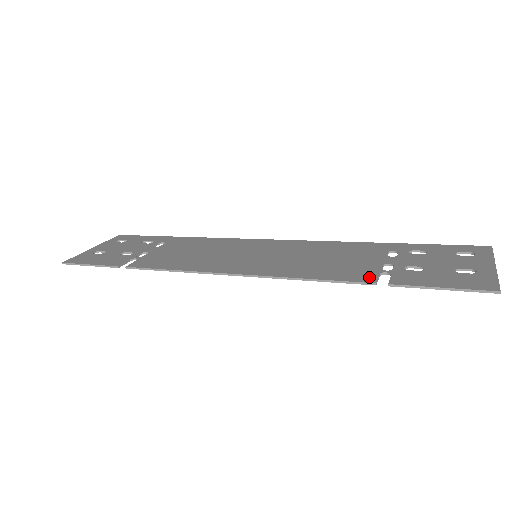
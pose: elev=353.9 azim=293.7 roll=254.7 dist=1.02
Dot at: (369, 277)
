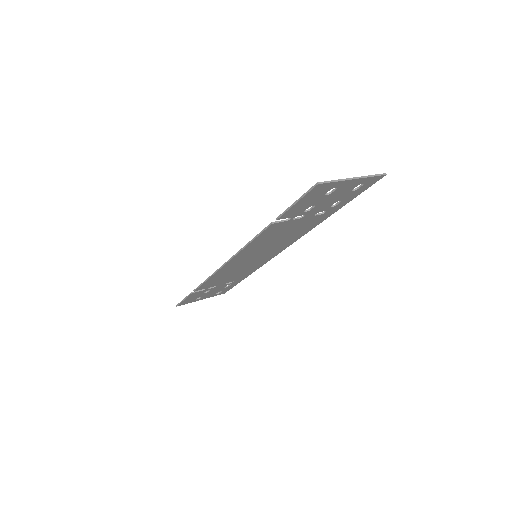
Dot at: (276, 223)
